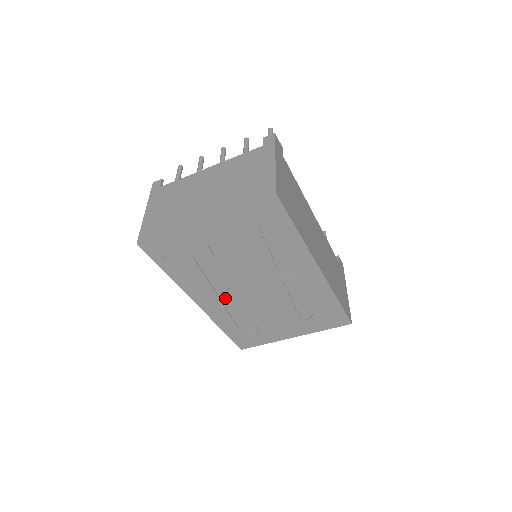
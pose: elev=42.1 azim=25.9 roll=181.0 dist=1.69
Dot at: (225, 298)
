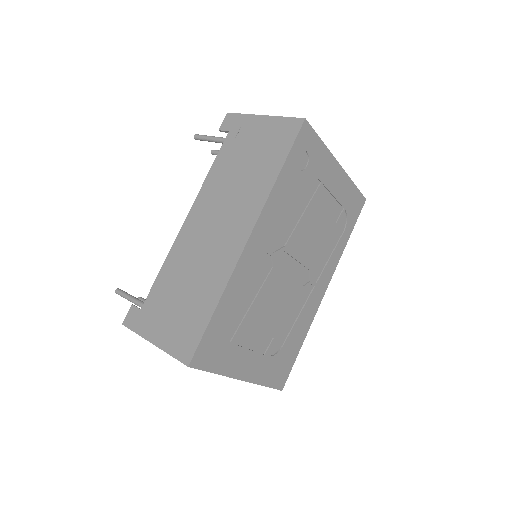
Dot at: (267, 257)
